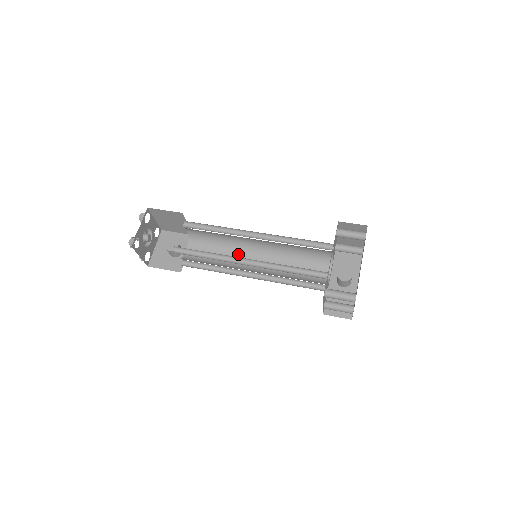
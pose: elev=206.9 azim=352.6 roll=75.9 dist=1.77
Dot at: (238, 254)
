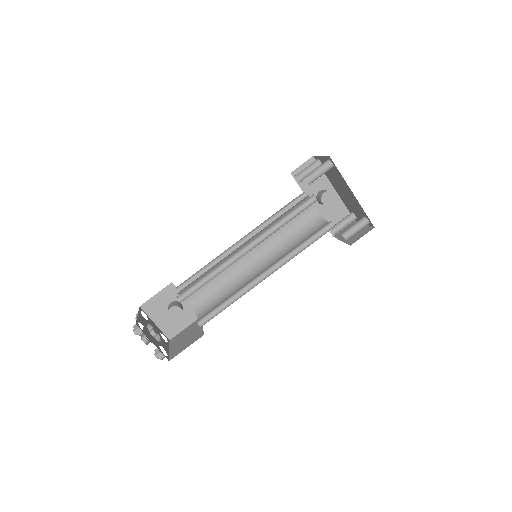
Dot at: occluded
